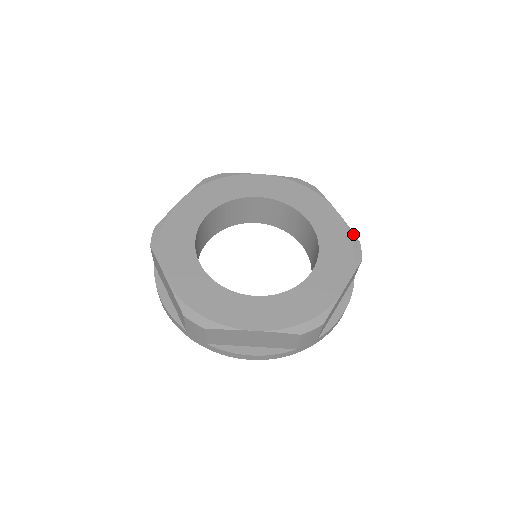
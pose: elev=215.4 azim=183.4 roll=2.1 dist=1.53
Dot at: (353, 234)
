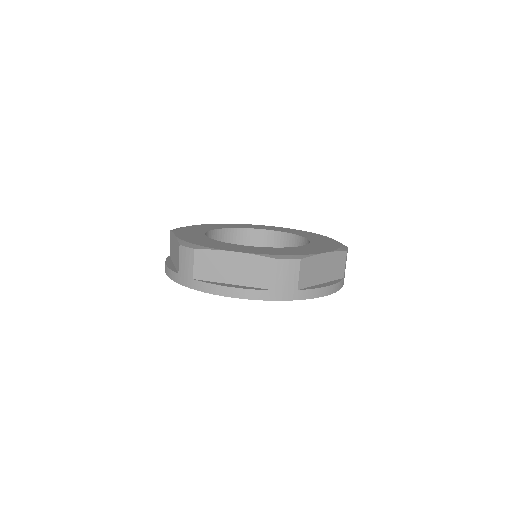
Dot at: (342, 244)
